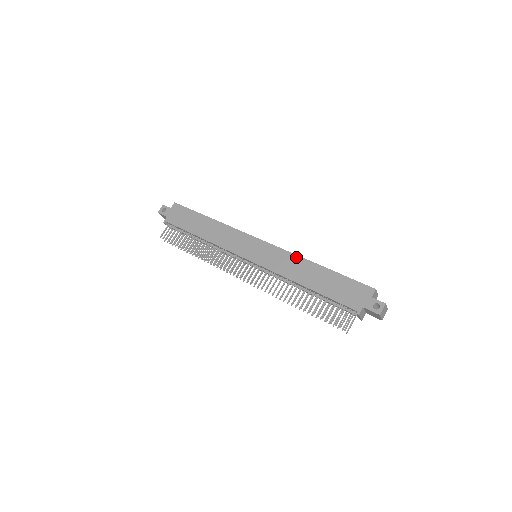
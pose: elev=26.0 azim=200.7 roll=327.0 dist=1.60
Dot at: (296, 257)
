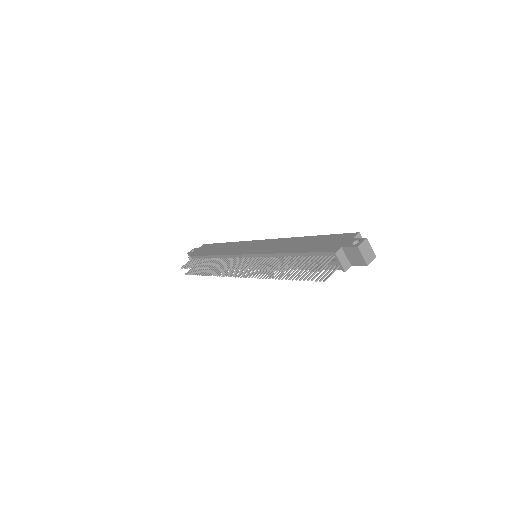
Dot at: (289, 239)
